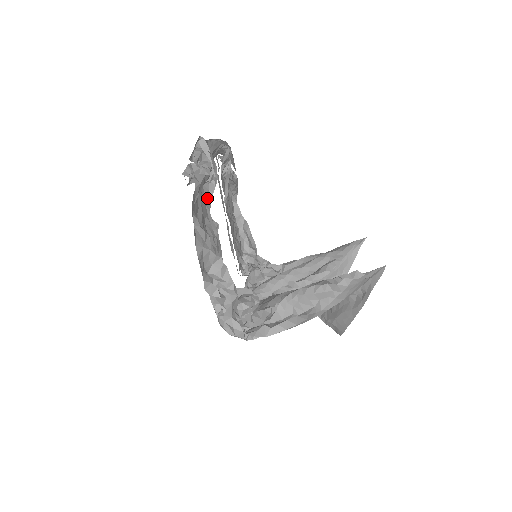
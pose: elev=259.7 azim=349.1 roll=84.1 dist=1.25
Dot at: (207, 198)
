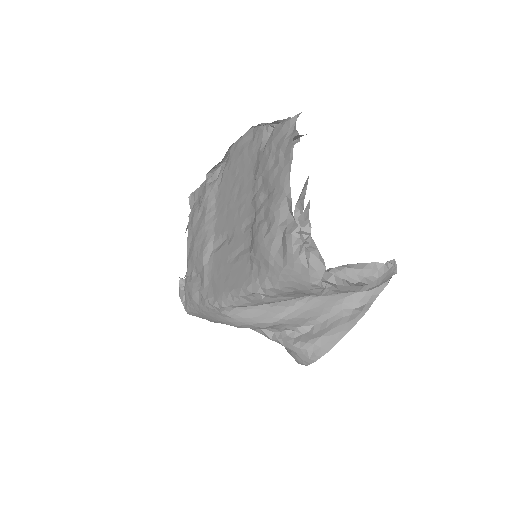
Dot at: occluded
